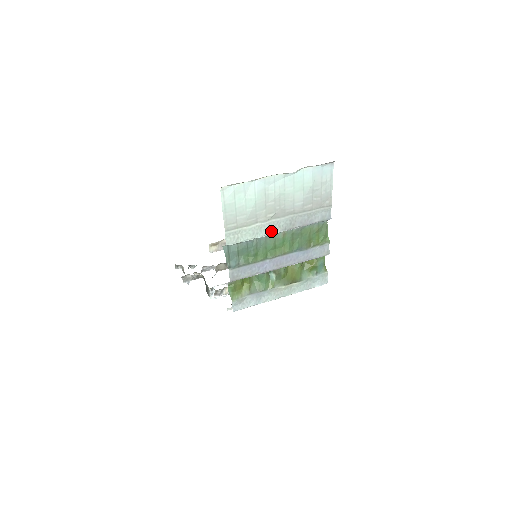
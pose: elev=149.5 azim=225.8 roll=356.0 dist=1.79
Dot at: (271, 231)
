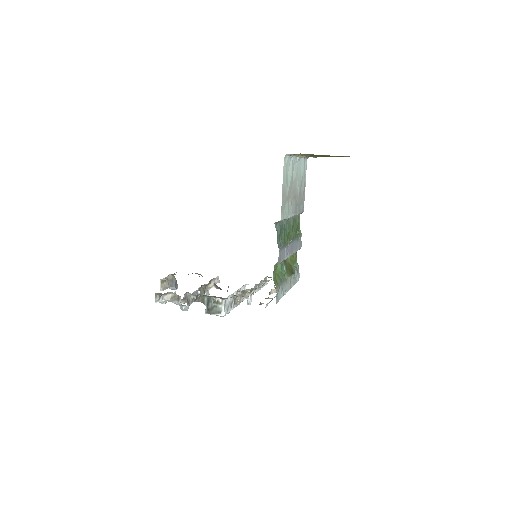
Dot at: (292, 213)
